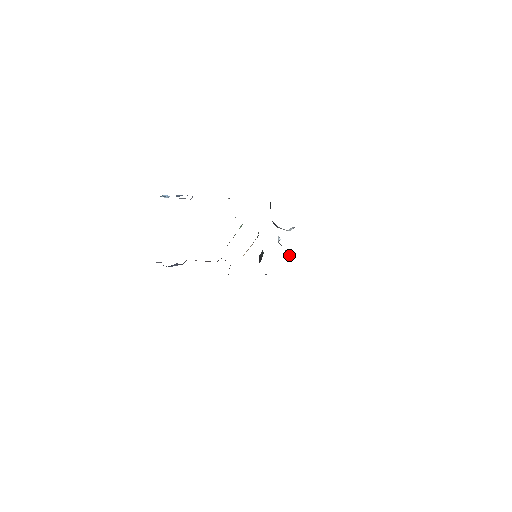
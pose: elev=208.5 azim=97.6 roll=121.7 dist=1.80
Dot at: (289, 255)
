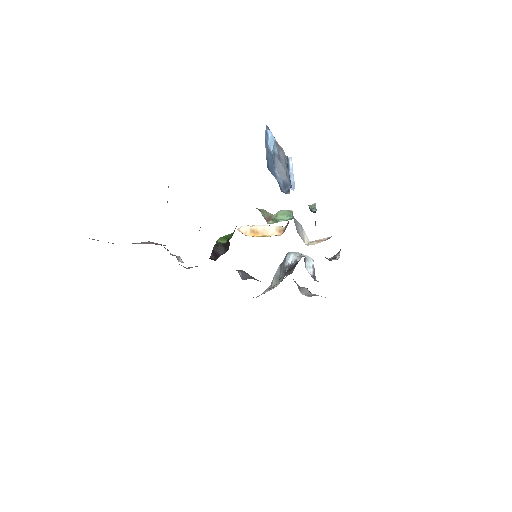
Dot at: (278, 280)
